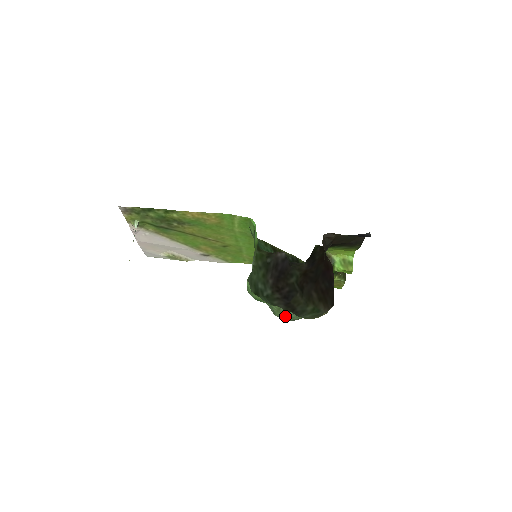
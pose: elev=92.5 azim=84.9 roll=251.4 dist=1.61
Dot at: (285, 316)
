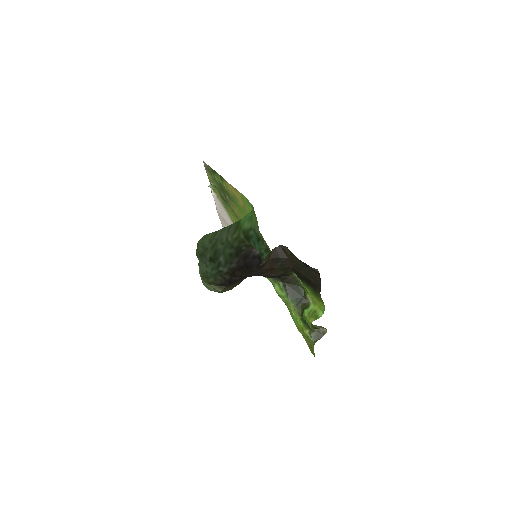
Dot at: occluded
